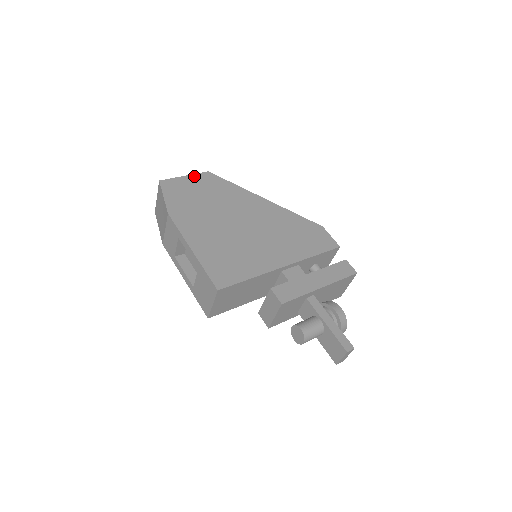
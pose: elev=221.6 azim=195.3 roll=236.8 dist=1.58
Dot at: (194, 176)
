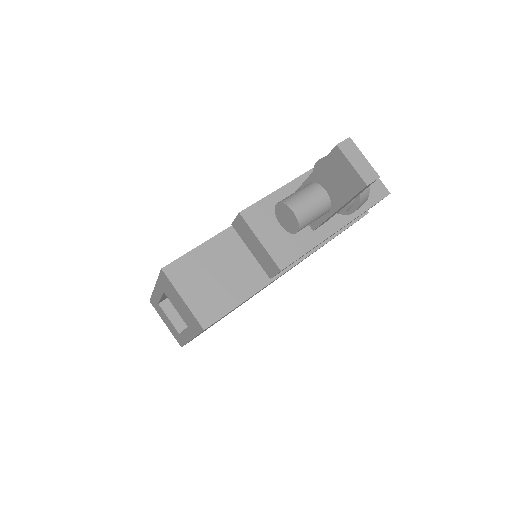
Dot at: occluded
